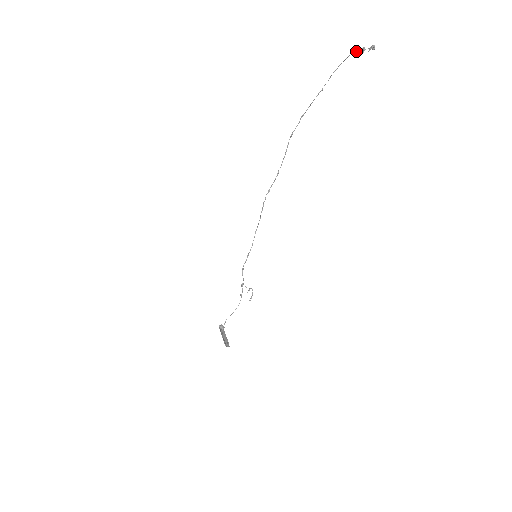
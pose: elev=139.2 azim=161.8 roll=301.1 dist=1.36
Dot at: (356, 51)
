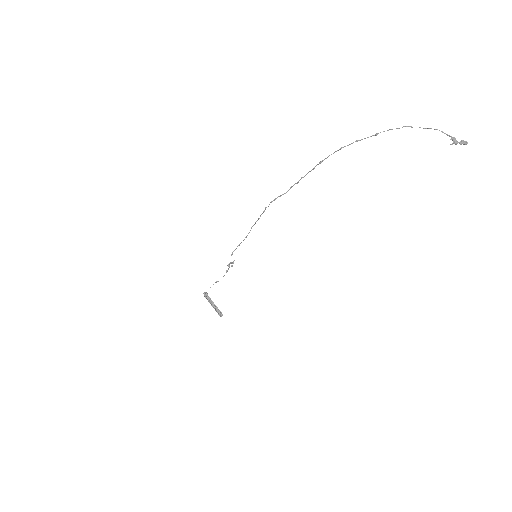
Dot at: (443, 132)
